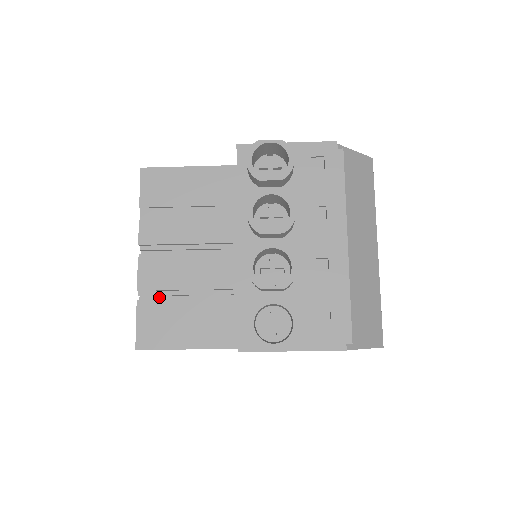
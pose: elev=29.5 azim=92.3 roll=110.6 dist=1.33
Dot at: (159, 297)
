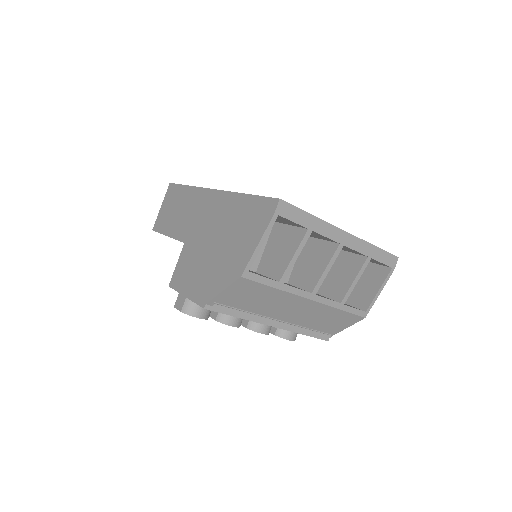
Dot at: occluded
